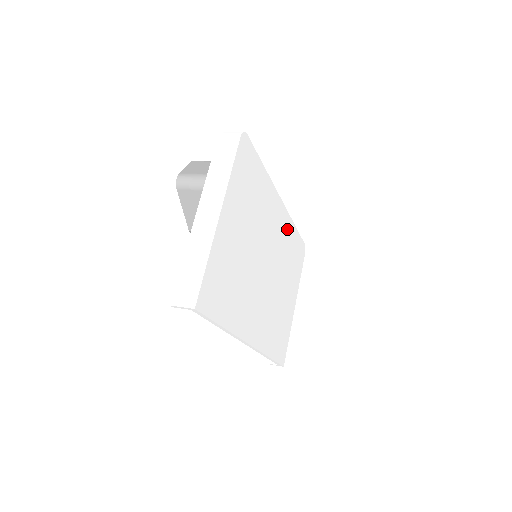
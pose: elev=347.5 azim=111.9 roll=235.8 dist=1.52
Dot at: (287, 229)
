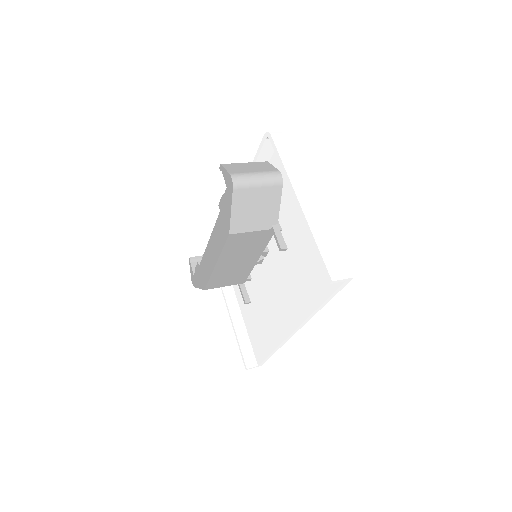
Dot at: occluded
